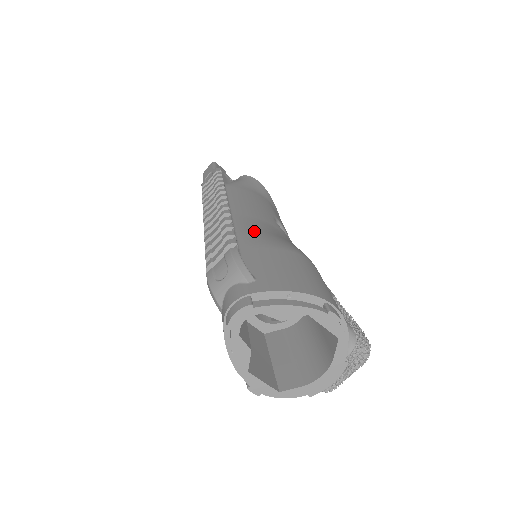
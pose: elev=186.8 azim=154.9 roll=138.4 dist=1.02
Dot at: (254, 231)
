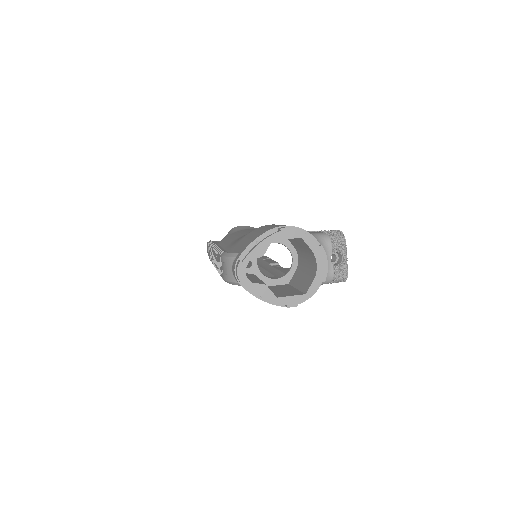
Dot at: (235, 242)
